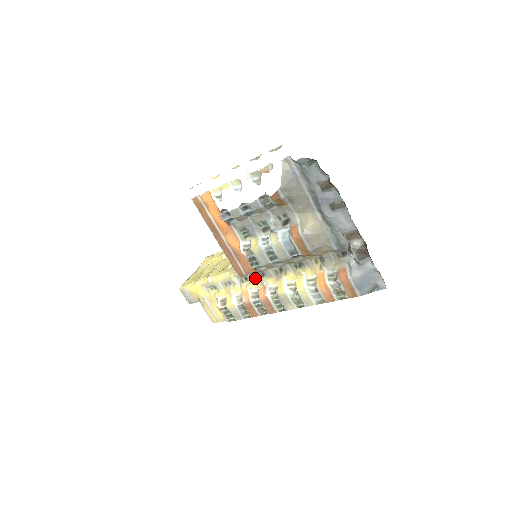
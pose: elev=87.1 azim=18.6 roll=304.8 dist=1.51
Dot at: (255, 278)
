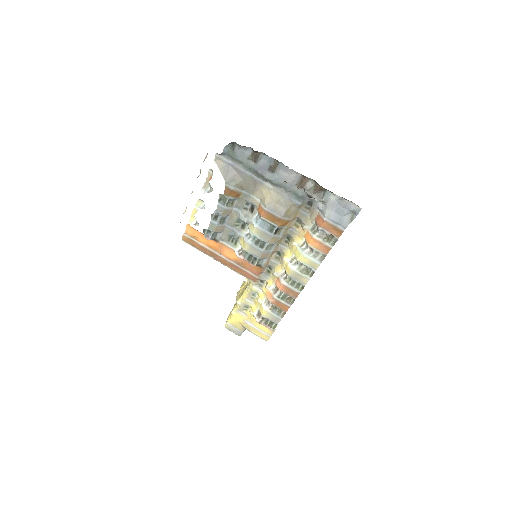
Dot at: (267, 275)
